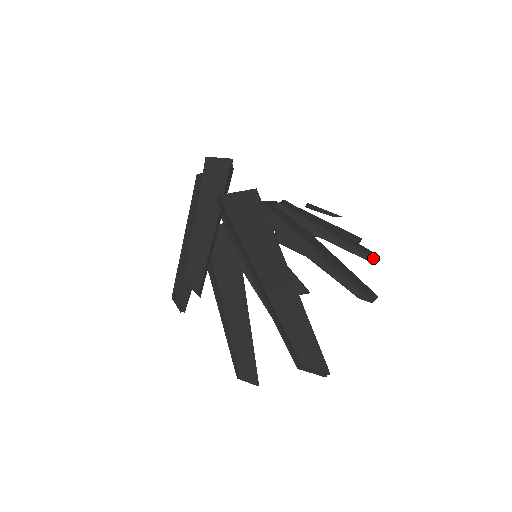
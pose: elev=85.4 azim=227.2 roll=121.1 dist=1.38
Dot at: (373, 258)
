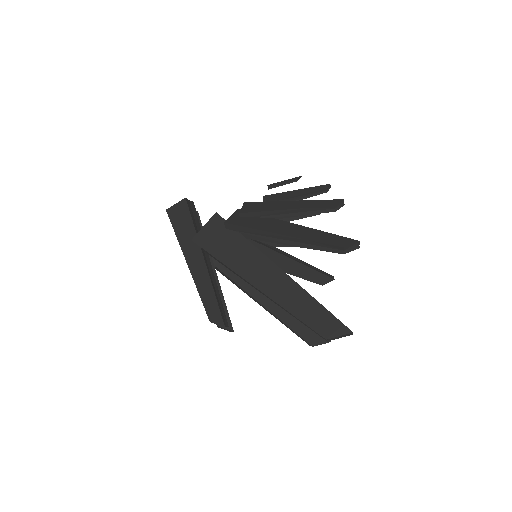
Dot at: (342, 204)
